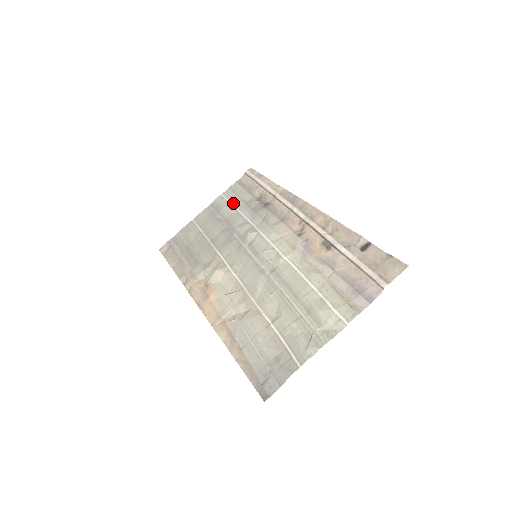
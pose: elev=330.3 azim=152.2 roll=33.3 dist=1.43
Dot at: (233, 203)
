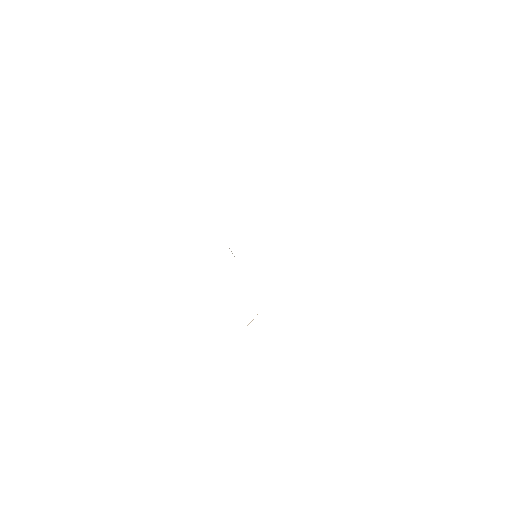
Dot at: occluded
